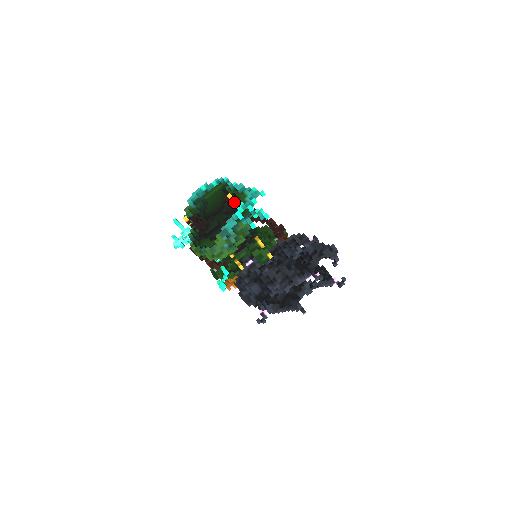
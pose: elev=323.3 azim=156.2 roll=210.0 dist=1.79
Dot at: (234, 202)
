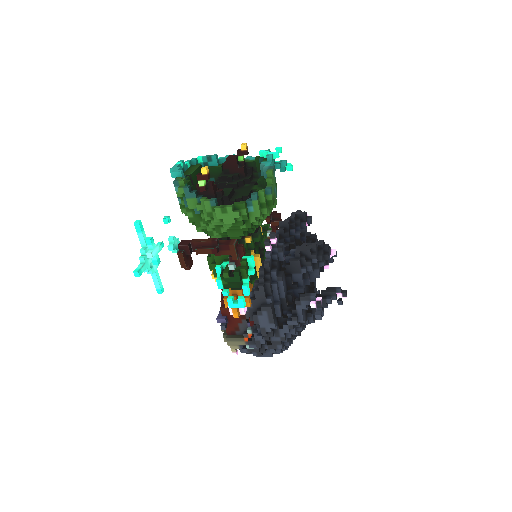
Dot at: (243, 159)
